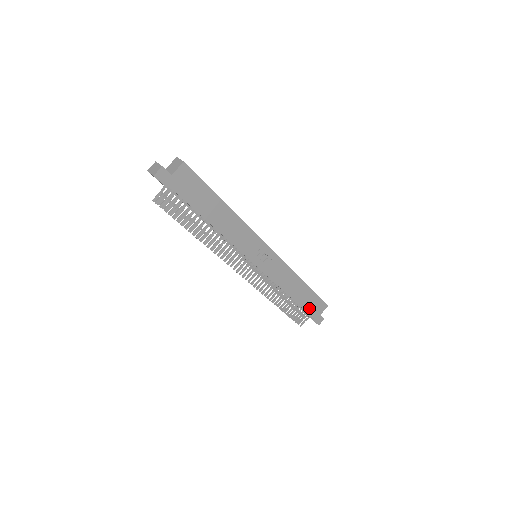
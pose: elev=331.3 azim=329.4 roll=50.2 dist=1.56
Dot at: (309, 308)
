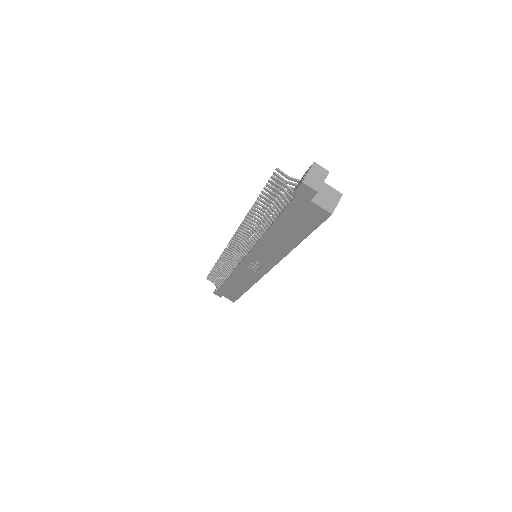
Dot at: (225, 289)
